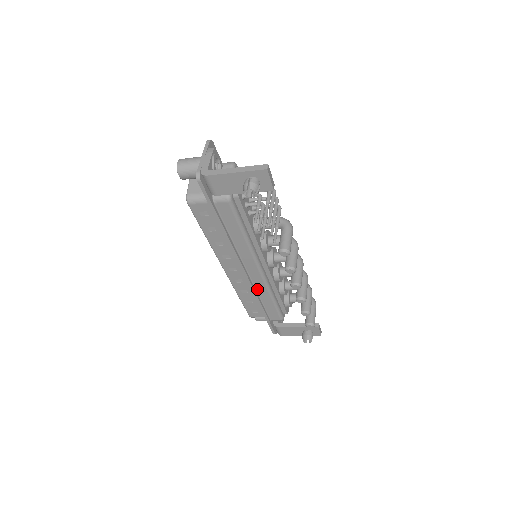
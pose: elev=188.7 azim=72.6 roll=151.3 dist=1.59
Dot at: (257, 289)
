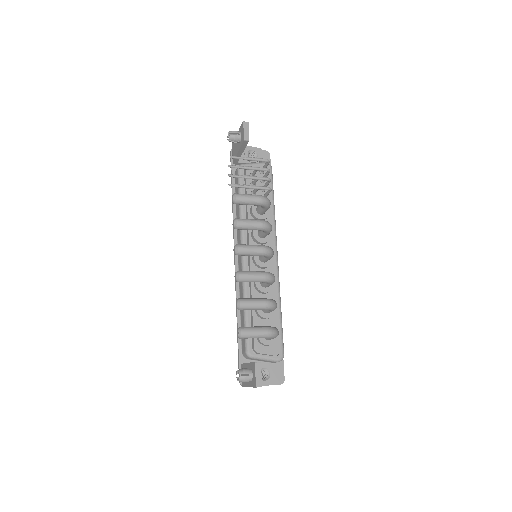
Dot at: (240, 288)
